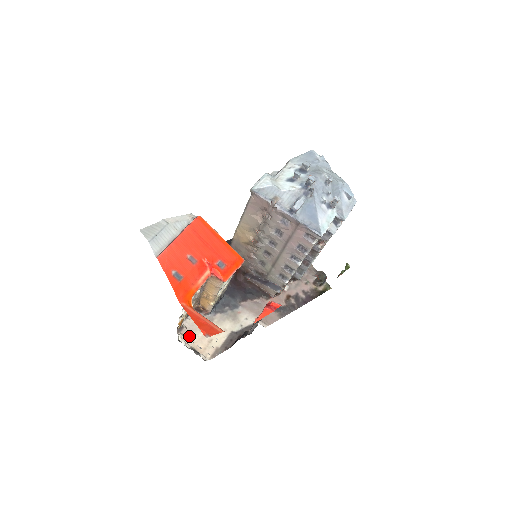
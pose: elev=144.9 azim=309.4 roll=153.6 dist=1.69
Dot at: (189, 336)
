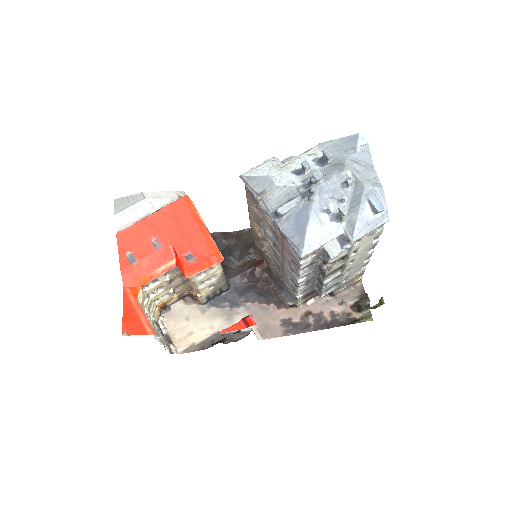
Dot at: (171, 321)
